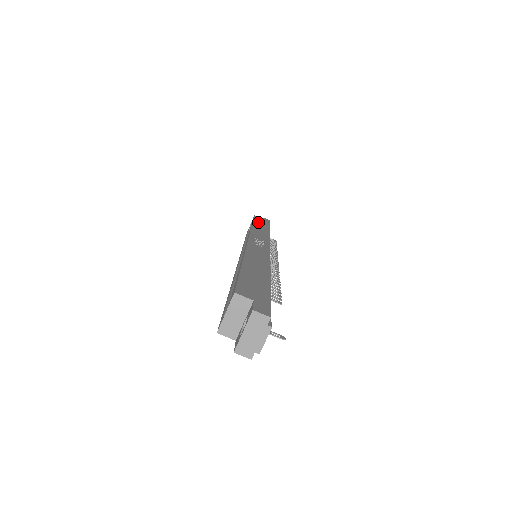
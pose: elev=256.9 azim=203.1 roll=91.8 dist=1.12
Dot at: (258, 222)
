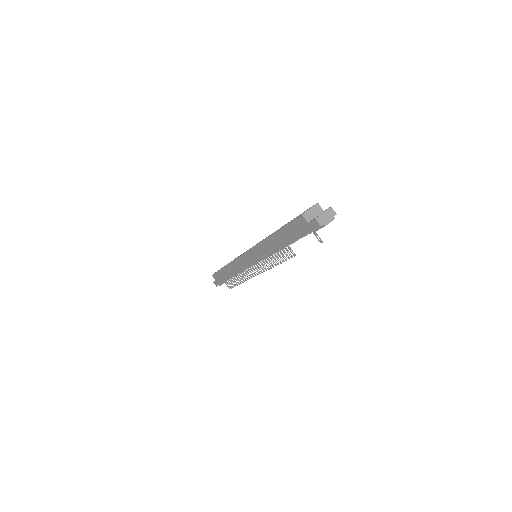
Dot at: occluded
